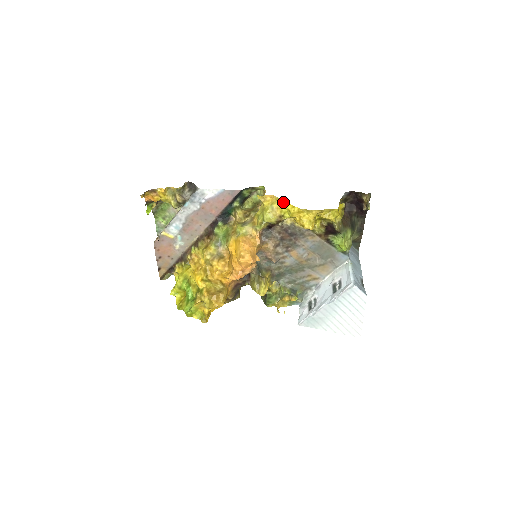
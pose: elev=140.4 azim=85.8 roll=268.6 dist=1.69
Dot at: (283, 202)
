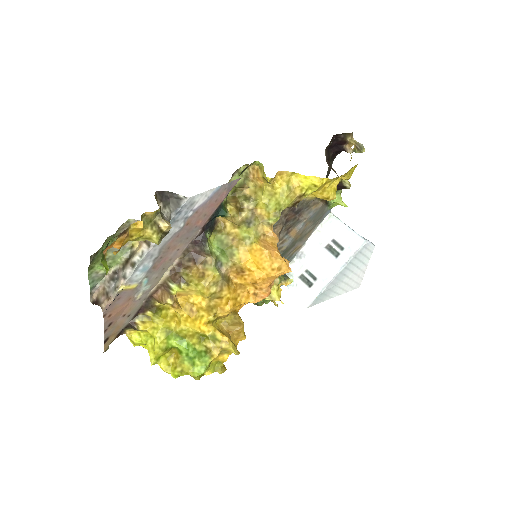
Dot at: (303, 176)
